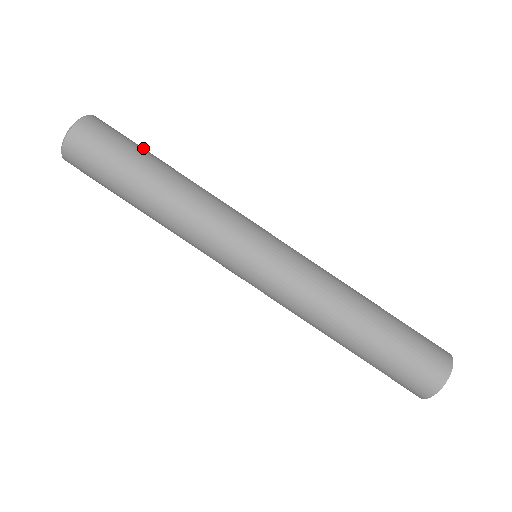
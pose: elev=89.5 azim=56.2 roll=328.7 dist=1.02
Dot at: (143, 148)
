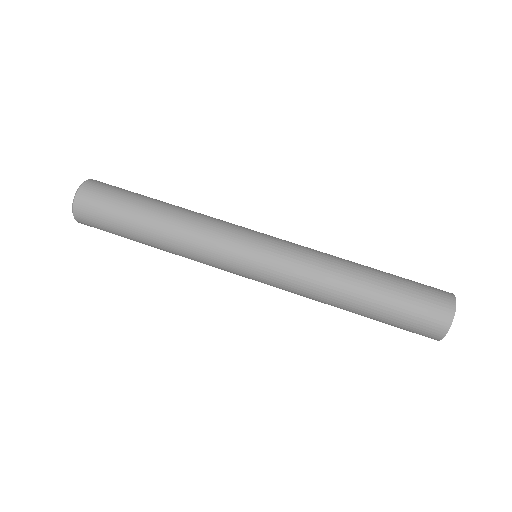
Dot at: (135, 194)
